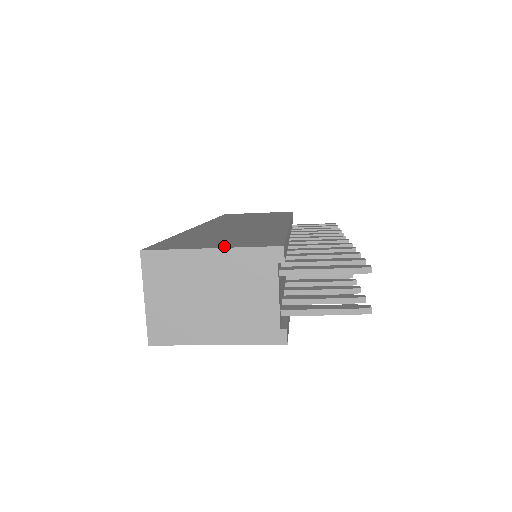
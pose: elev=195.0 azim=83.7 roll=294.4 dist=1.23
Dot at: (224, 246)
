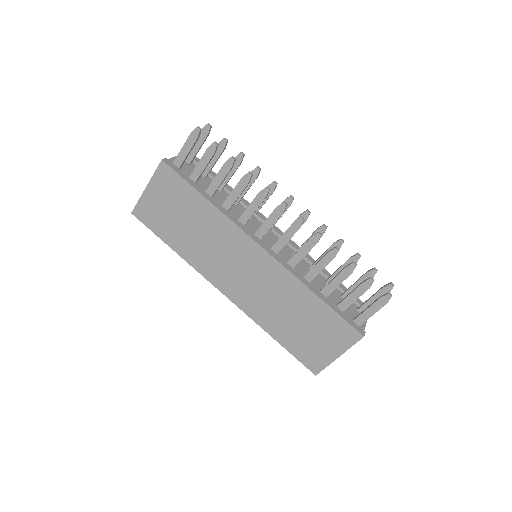
Dot at: occluded
